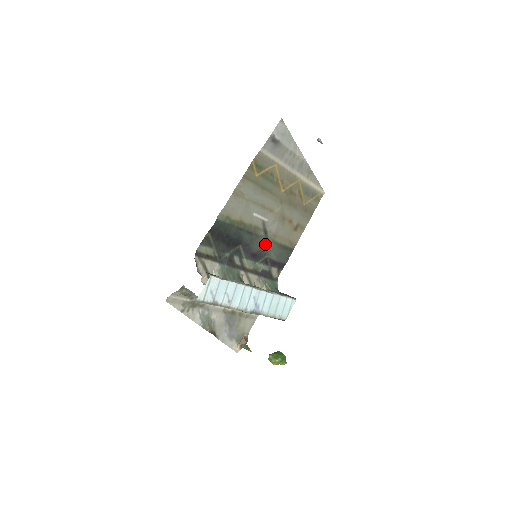
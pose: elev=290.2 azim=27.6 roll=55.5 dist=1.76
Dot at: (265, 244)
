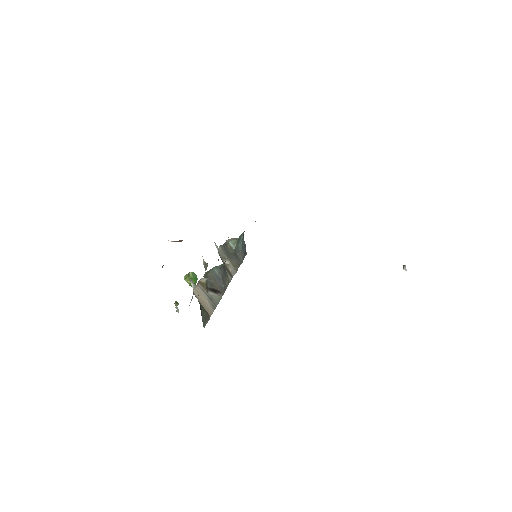
Dot at: occluded
